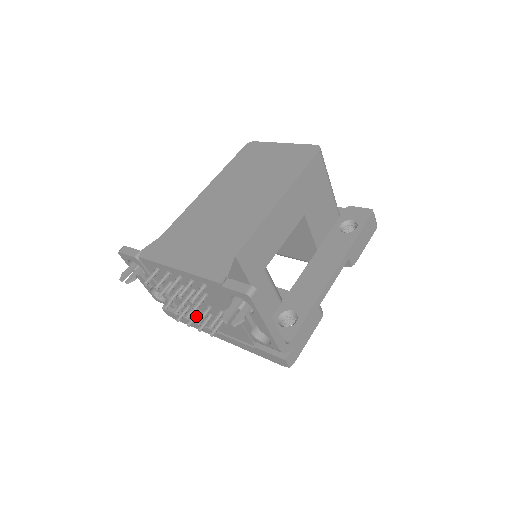
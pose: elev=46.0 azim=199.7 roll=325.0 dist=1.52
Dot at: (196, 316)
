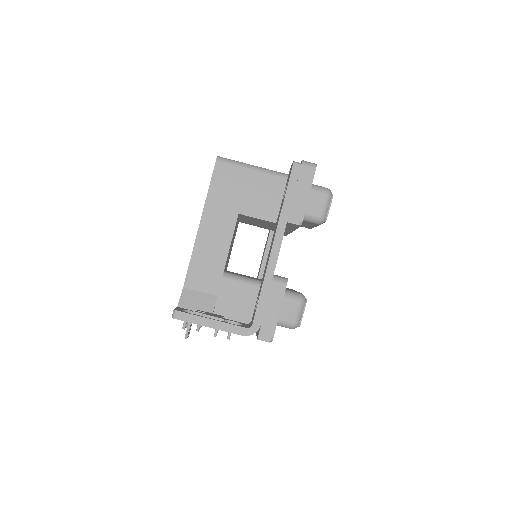
Dot at: occluded
